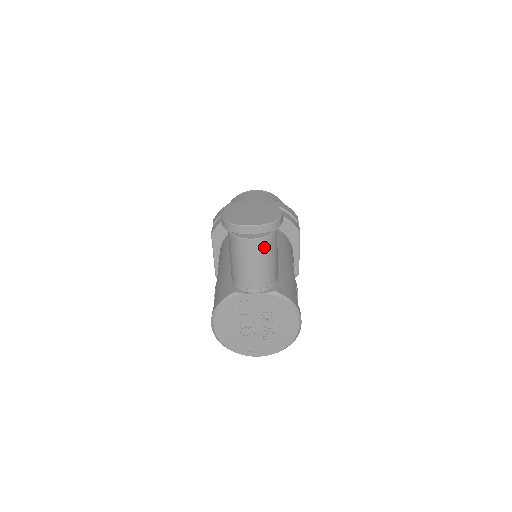
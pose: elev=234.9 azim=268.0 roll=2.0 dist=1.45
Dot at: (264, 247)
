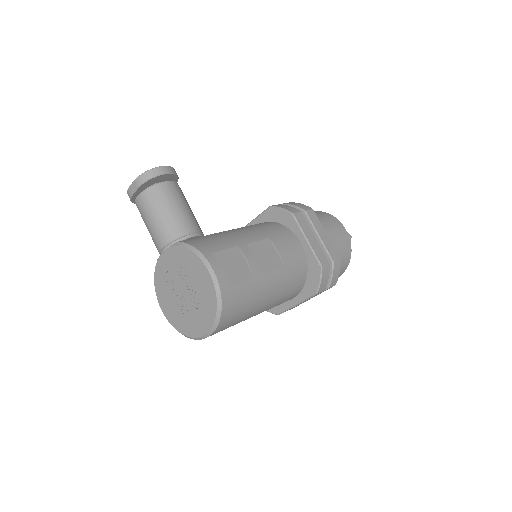
Dot at: (149, 199)
